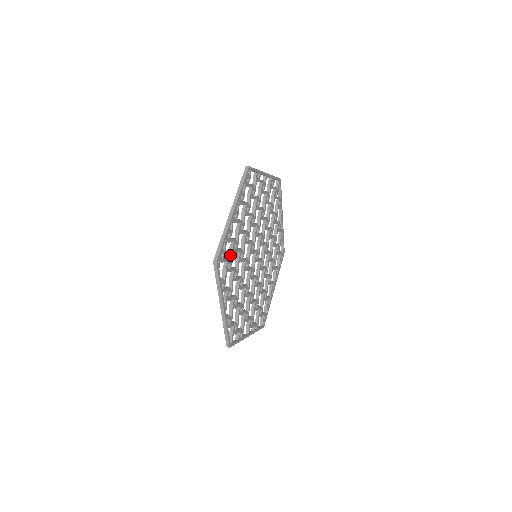
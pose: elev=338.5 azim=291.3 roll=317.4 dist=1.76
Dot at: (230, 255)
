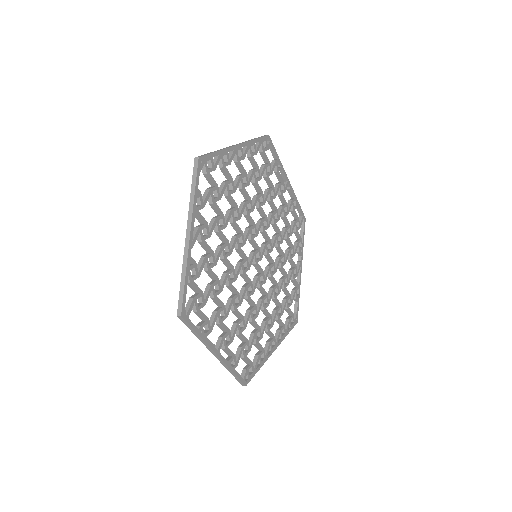
Dot at: (220, 189)
